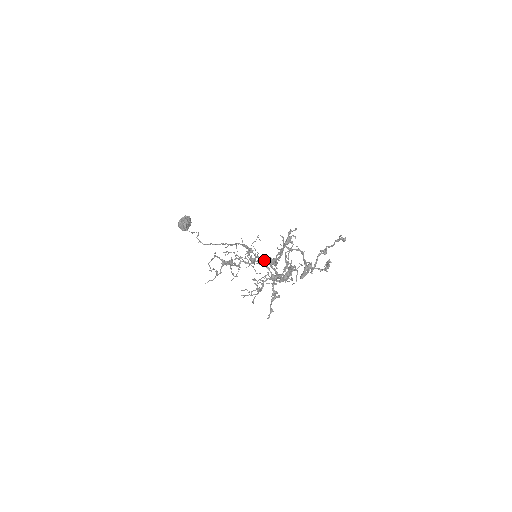
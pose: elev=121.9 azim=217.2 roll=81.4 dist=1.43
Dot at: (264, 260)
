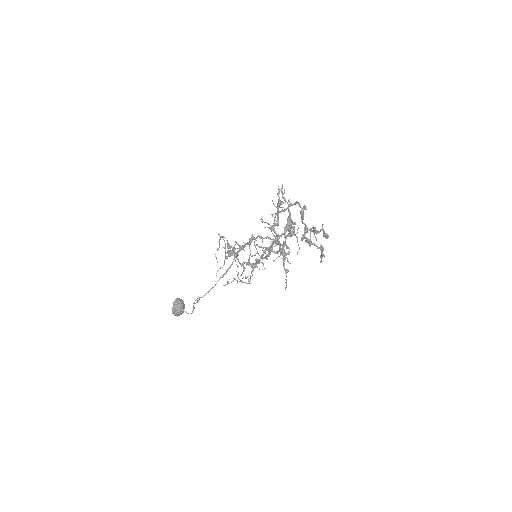
Dot at: (265, 227)
